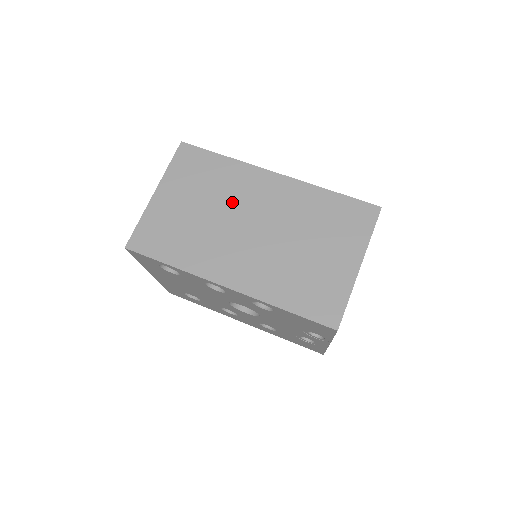
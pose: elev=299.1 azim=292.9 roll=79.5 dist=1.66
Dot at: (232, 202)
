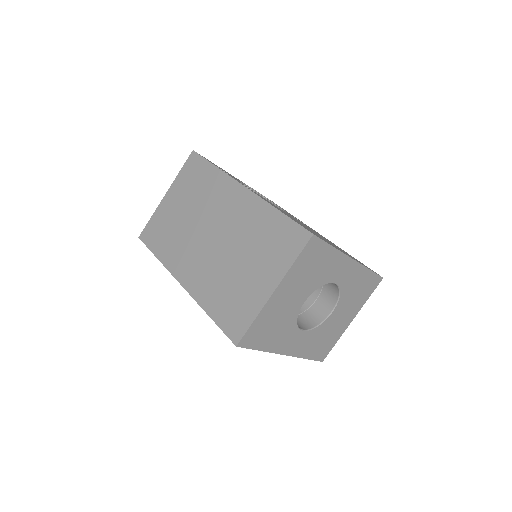
Dot at: (206, 210)
